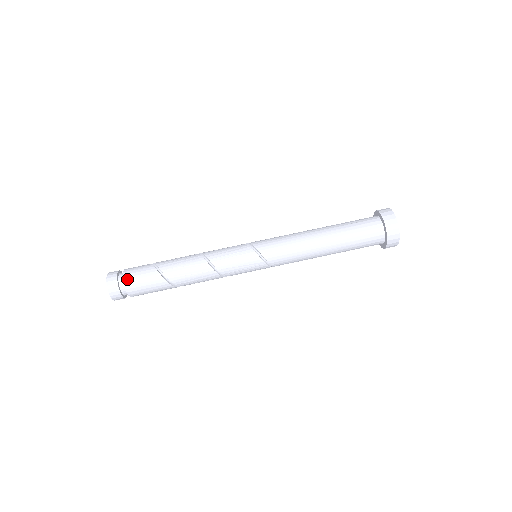
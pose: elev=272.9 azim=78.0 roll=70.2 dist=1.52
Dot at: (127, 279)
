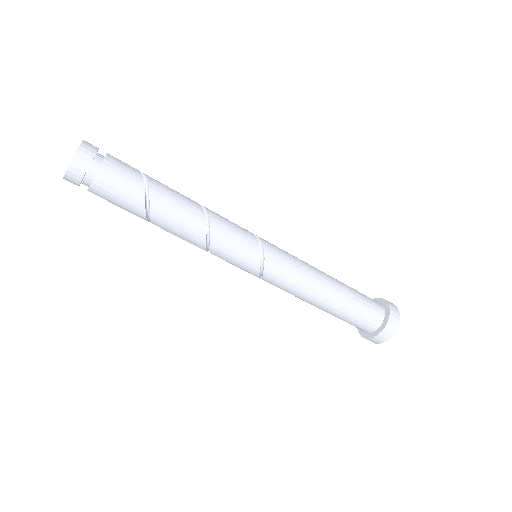
Dot at: (101, 178)
